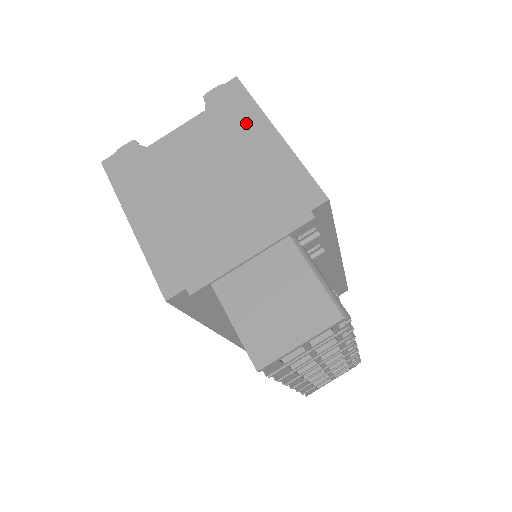
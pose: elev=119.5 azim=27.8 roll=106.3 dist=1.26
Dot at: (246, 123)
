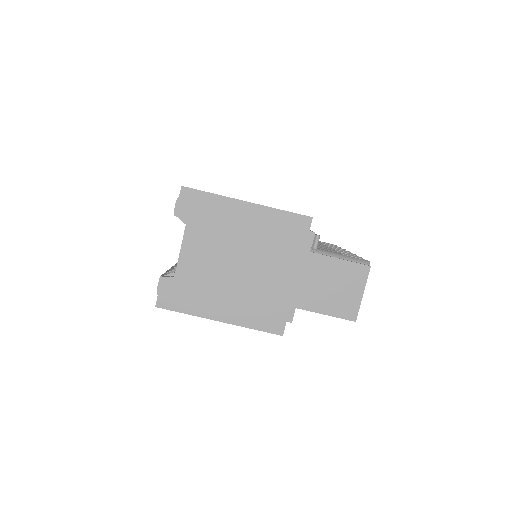
Dot at: (222, 211)
